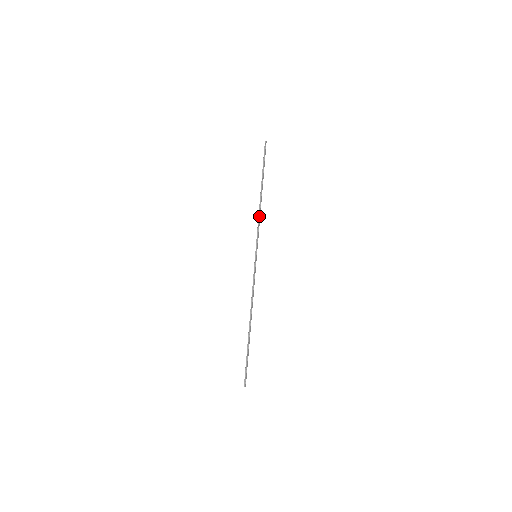
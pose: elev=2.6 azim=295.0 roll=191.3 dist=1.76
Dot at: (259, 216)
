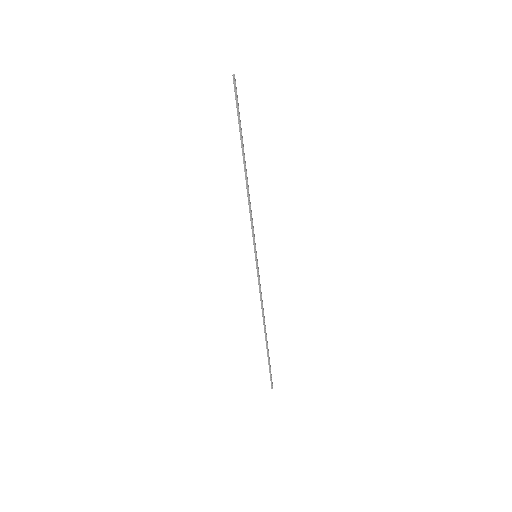
Dot at: (249, 203)
